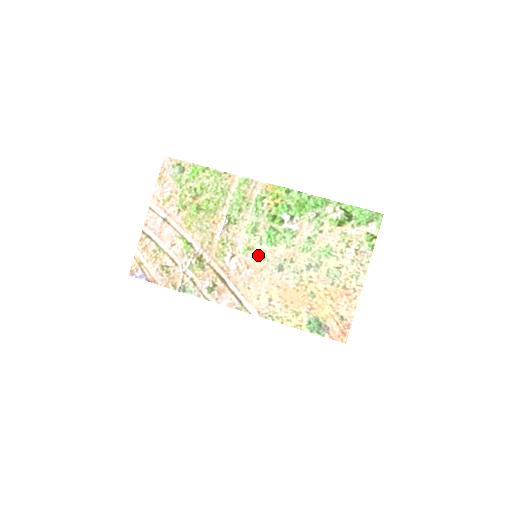
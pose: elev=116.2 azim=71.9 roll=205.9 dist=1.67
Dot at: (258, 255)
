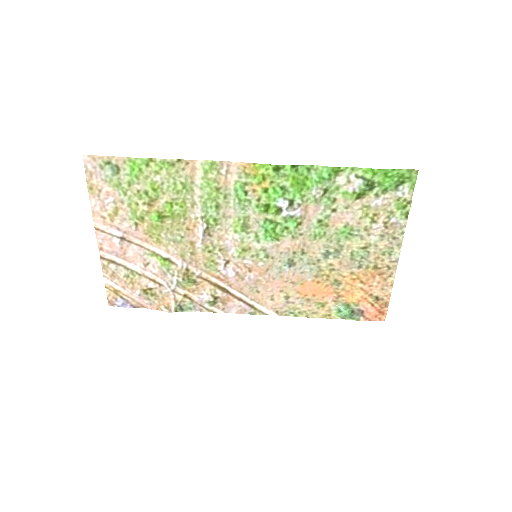
Dot at: (258, 255)
